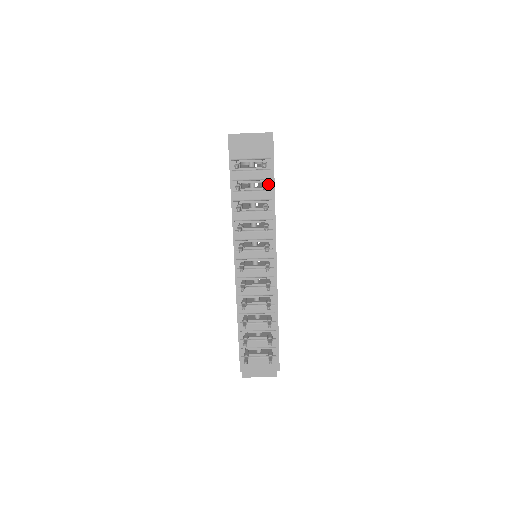
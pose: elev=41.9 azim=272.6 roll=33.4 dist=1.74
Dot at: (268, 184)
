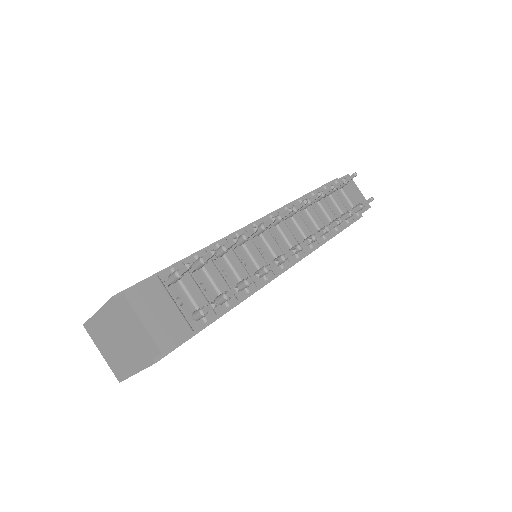
Dot at: (343, 222)
